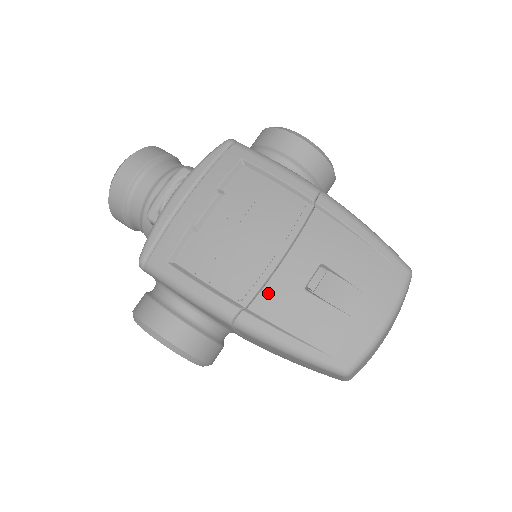
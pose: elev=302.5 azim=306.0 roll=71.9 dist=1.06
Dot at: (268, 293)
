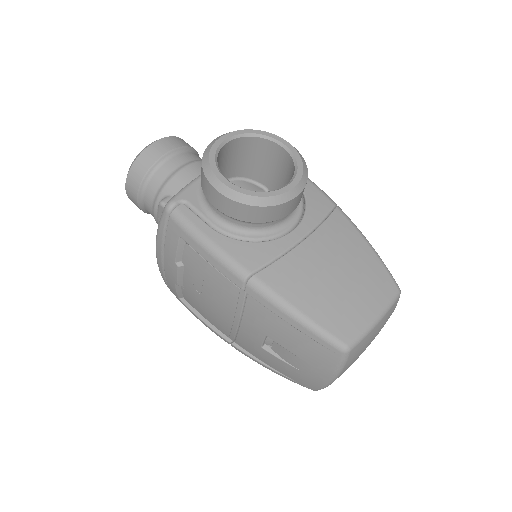
Dot at: (241, 341)
